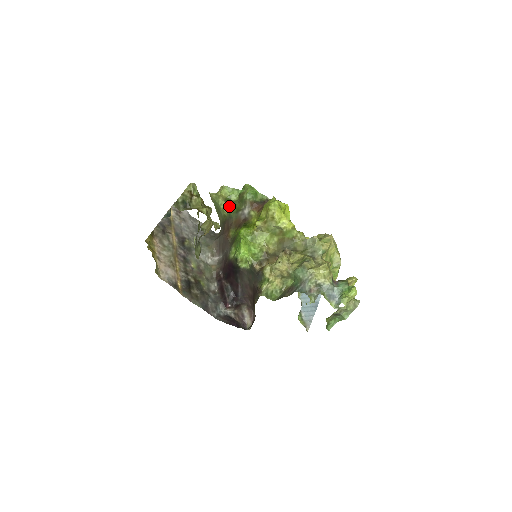
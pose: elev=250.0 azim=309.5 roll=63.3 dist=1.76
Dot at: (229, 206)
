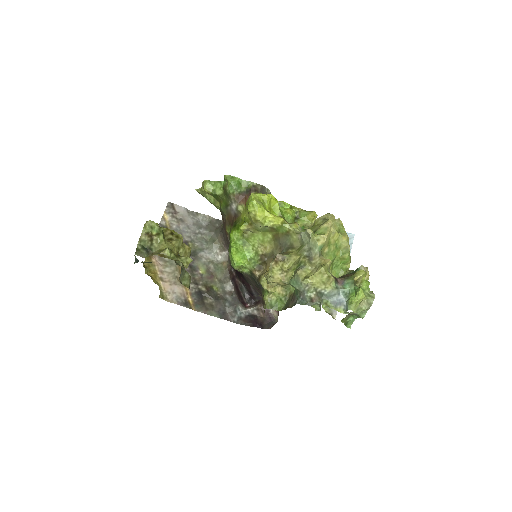
Dot at: (218, 200)
